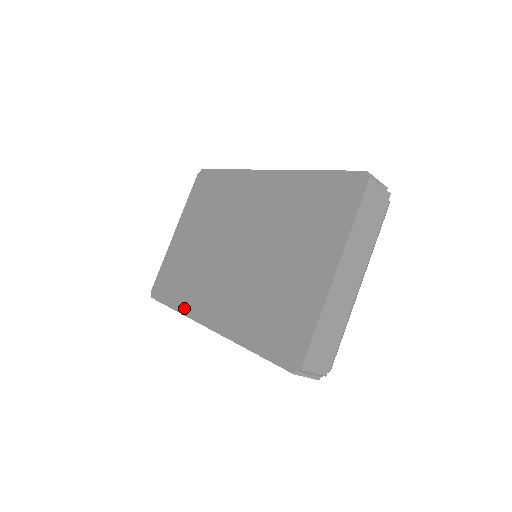
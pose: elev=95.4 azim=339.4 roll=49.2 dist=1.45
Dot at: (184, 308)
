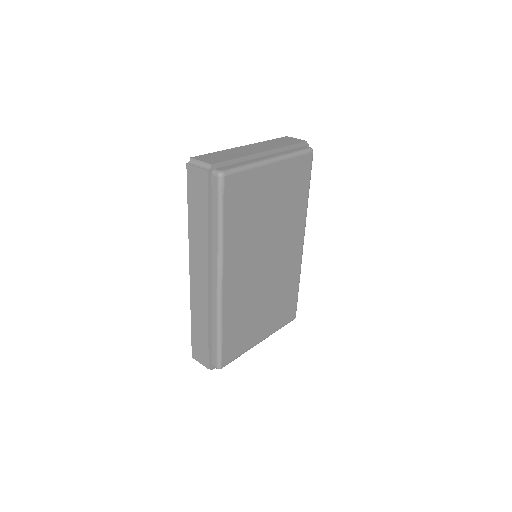
Dot at: occluded
